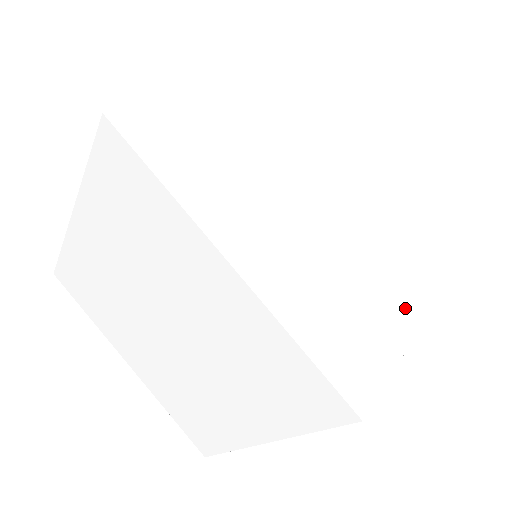
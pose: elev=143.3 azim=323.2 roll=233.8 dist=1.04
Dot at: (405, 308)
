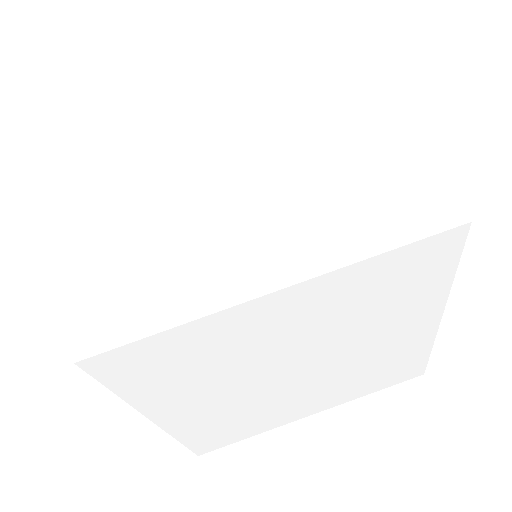
Dot at: (286, 418)
